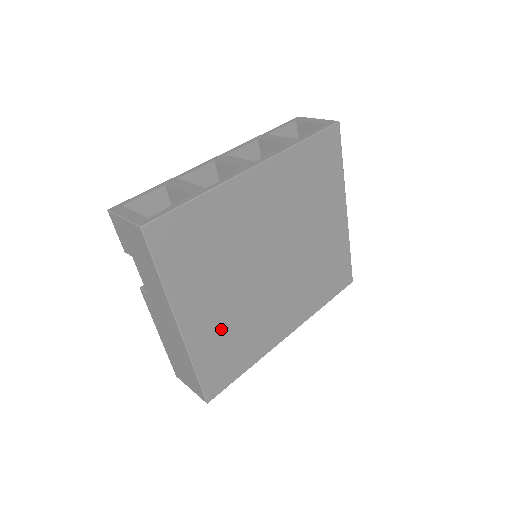
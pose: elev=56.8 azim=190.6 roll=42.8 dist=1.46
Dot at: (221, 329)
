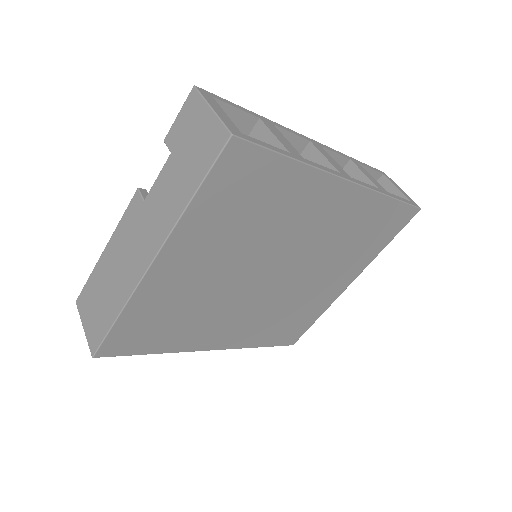
Dot at: (178, 298)
